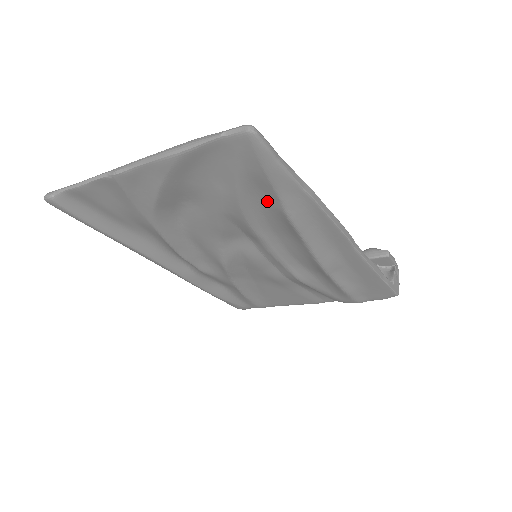
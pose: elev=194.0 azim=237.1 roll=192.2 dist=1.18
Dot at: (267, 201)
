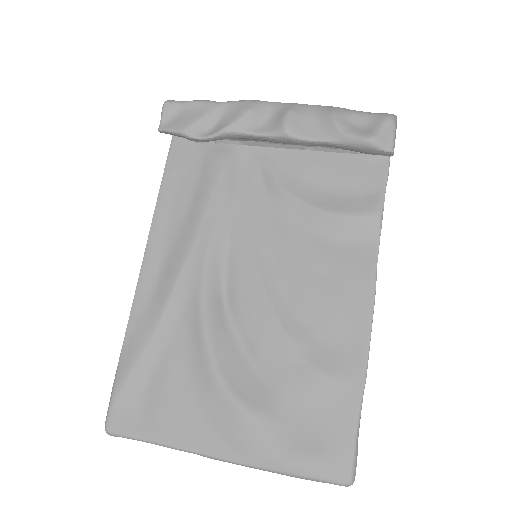
Dot at: occluded
